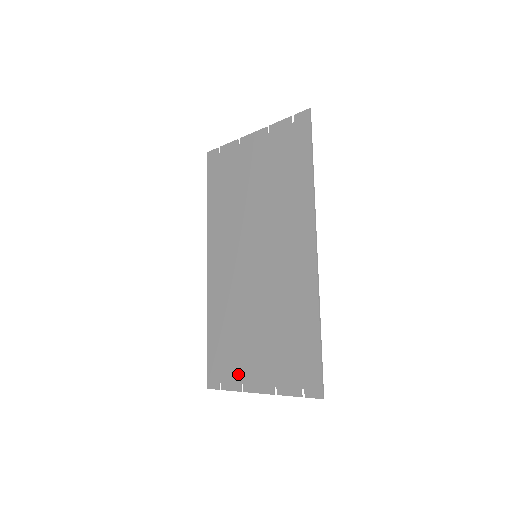
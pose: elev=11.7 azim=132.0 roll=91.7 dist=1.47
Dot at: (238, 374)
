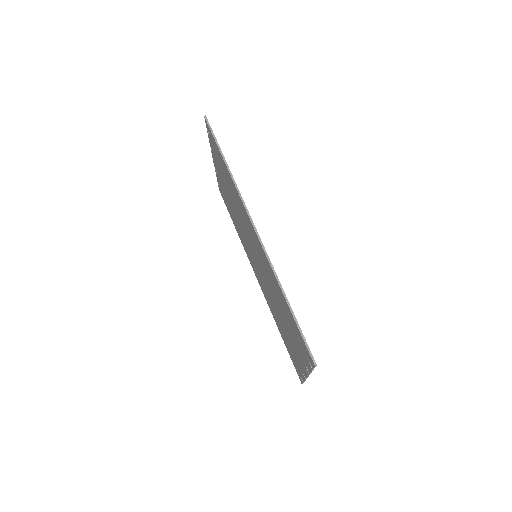
Dot at: (298, 364)
